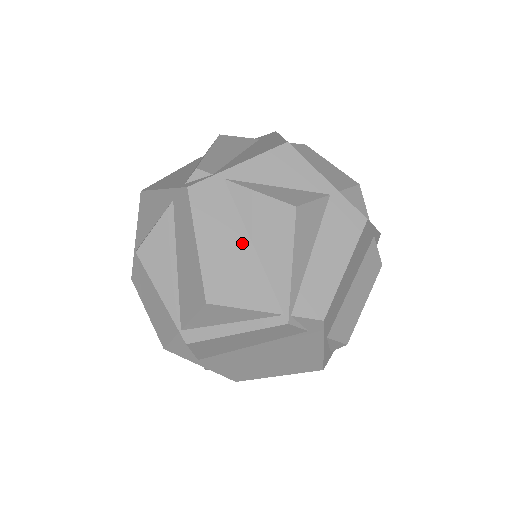
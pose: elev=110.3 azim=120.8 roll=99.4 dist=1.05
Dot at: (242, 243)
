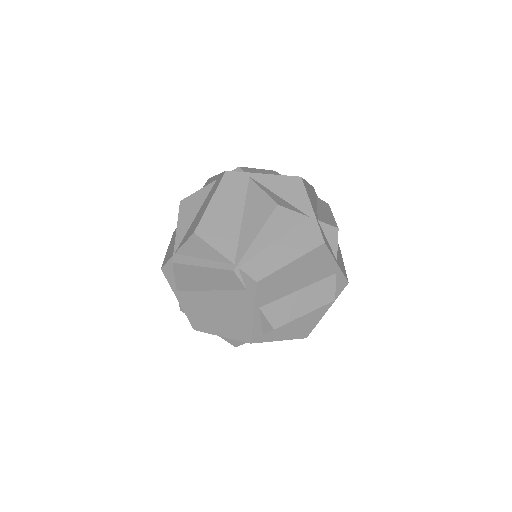
Dot at: (237, 214)
